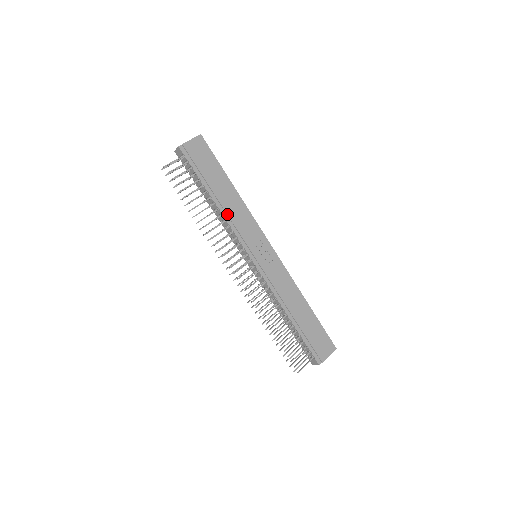
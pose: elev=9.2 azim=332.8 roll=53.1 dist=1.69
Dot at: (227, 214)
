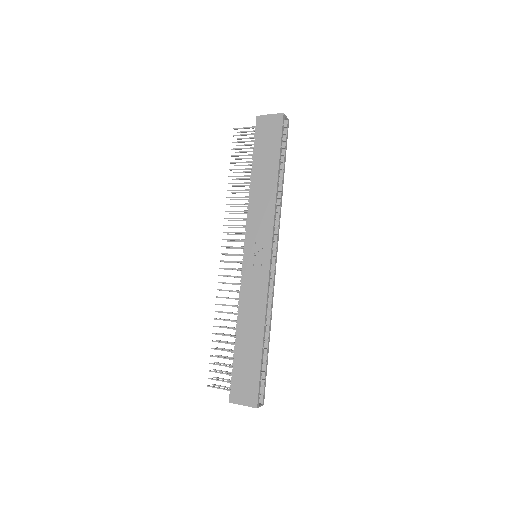
Dot at: (252, 198)
